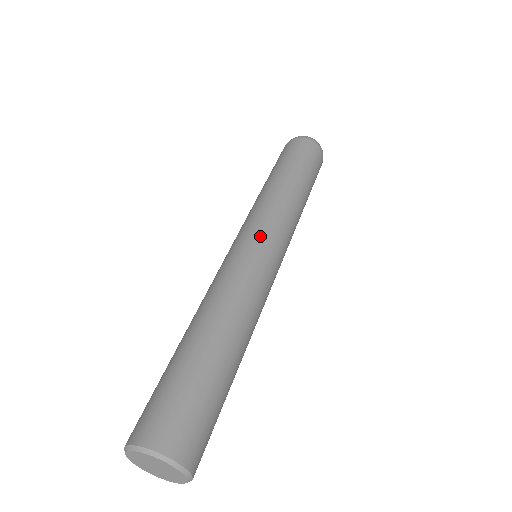
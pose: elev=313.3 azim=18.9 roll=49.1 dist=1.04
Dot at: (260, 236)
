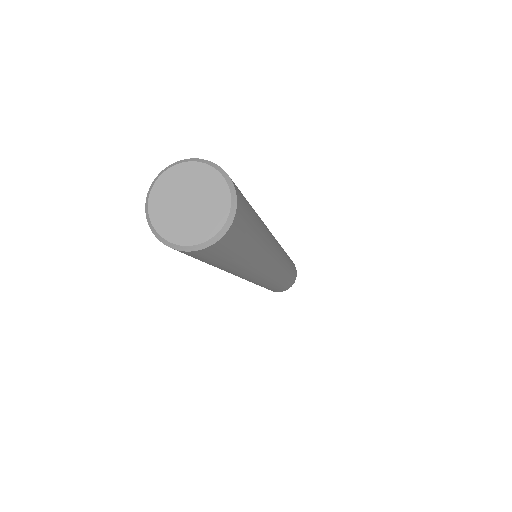
Dot at: occluded
